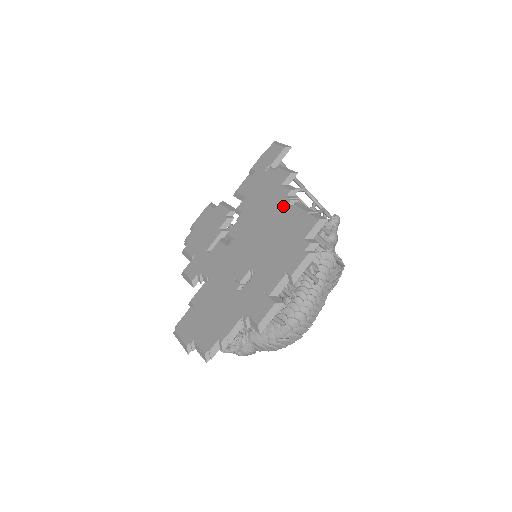
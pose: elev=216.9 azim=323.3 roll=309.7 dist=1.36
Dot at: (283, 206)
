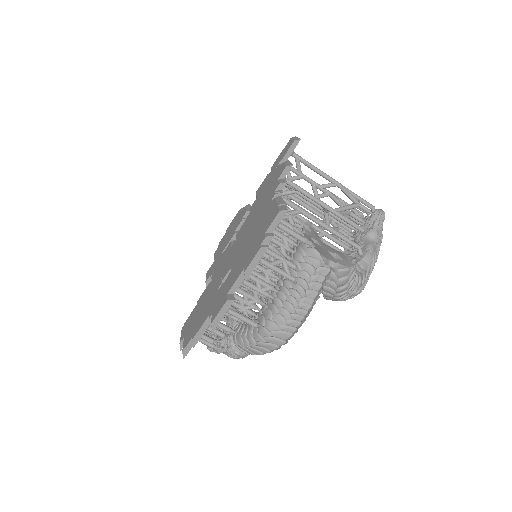
Dot at: (269, 201)
